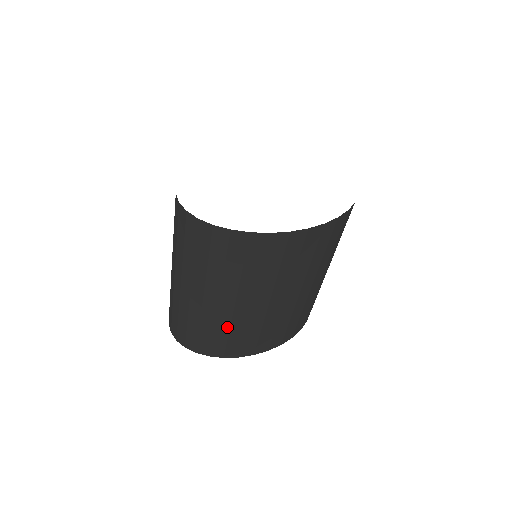
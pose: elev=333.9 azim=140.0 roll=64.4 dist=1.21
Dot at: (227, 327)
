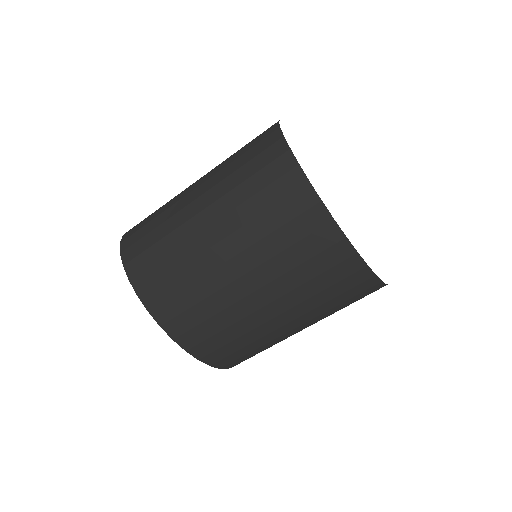
Dot at: (182, 262)
